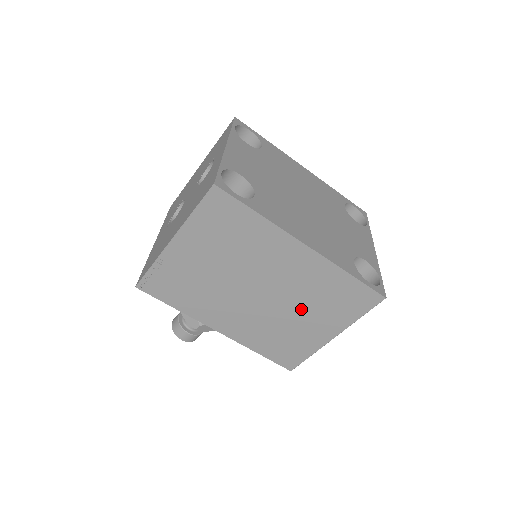
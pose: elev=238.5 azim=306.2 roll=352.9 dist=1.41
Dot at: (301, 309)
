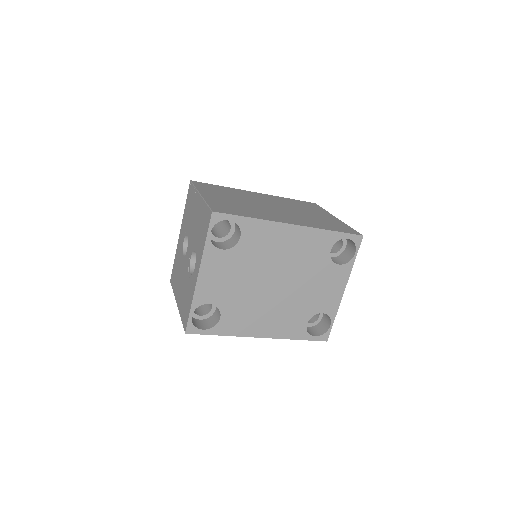
Dot at: occluded
